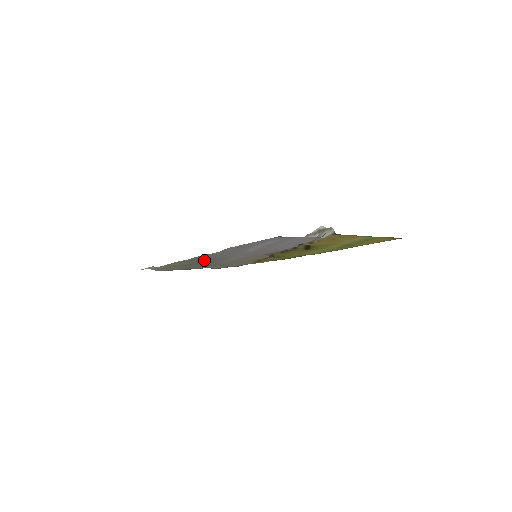
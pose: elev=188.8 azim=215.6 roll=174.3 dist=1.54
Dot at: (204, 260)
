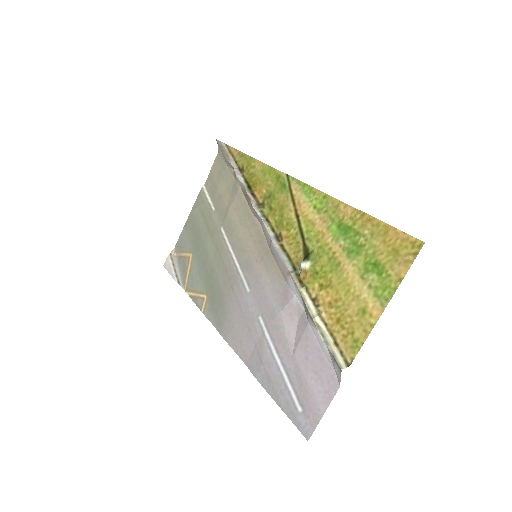
Dot at: (220, 297)
